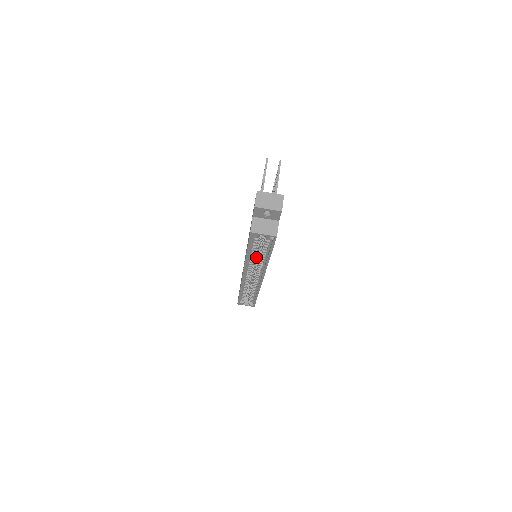
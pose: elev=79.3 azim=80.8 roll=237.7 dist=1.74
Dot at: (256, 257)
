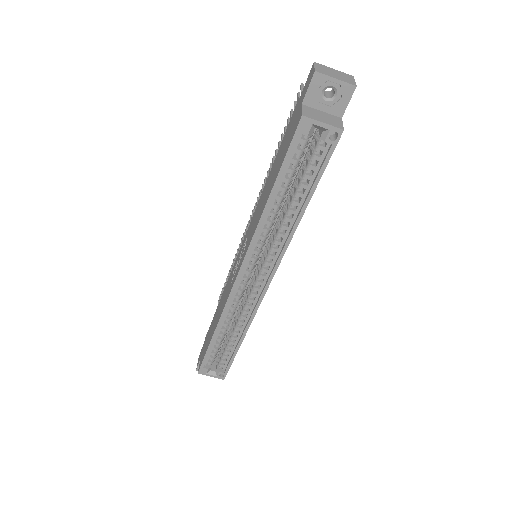
Dot at: (271, 229)
